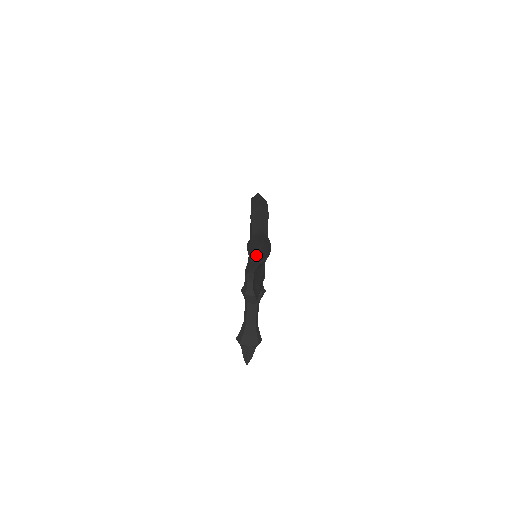
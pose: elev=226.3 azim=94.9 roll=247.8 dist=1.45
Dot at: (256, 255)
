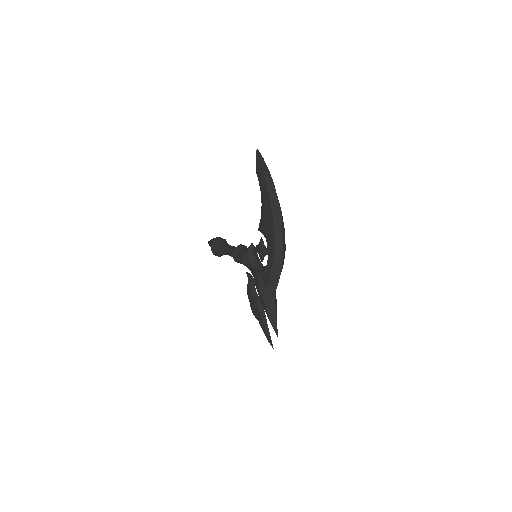
Dot at: occluded
